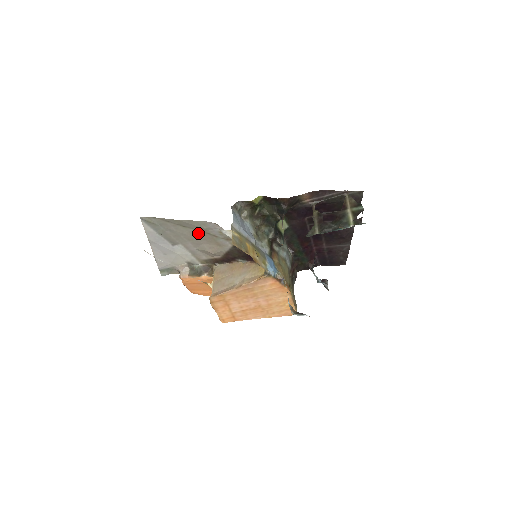
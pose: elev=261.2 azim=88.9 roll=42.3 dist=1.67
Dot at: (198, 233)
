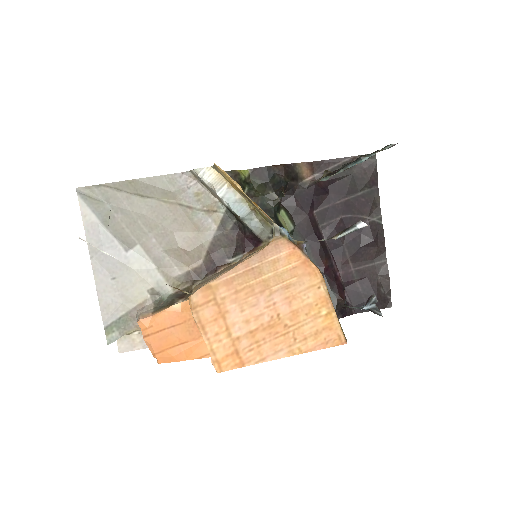
Dot at: (164, 208)
